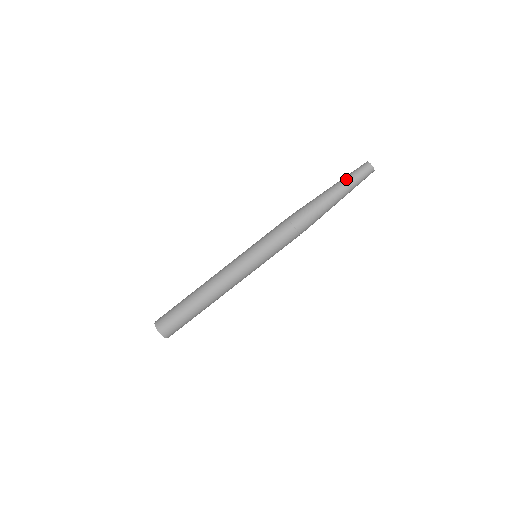
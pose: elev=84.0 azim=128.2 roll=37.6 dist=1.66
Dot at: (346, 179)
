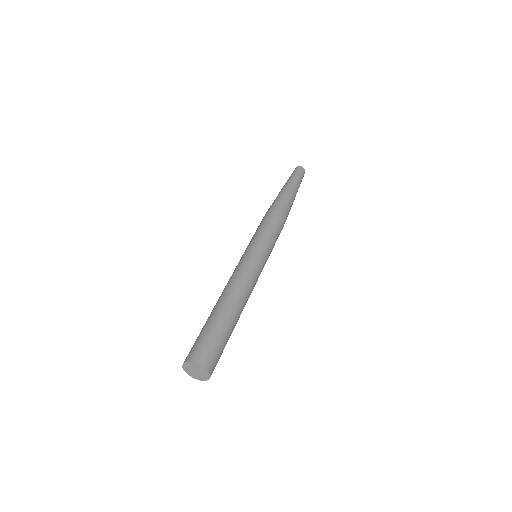
Dot at: (292, 178)
